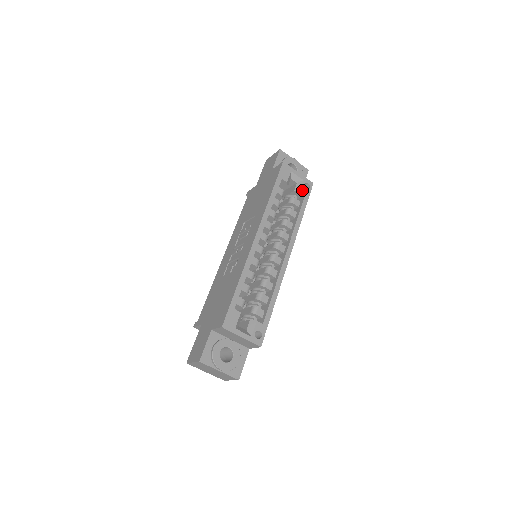
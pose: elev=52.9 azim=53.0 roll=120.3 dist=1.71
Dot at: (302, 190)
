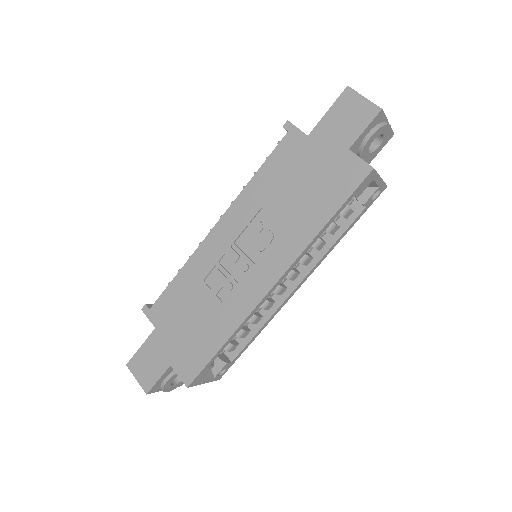
Dot at: (367, 202)
